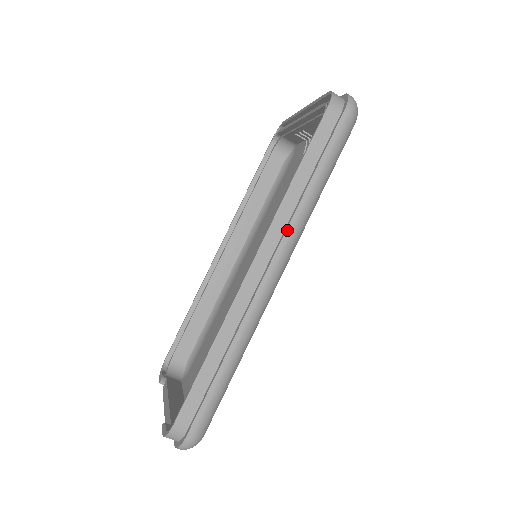
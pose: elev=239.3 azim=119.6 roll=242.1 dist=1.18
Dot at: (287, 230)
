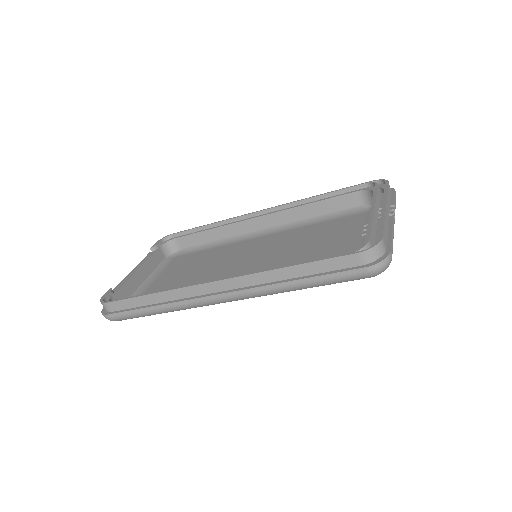
Dot at: (253, 288)
